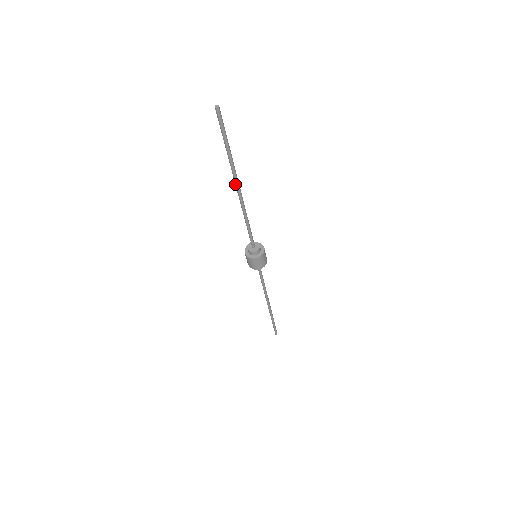
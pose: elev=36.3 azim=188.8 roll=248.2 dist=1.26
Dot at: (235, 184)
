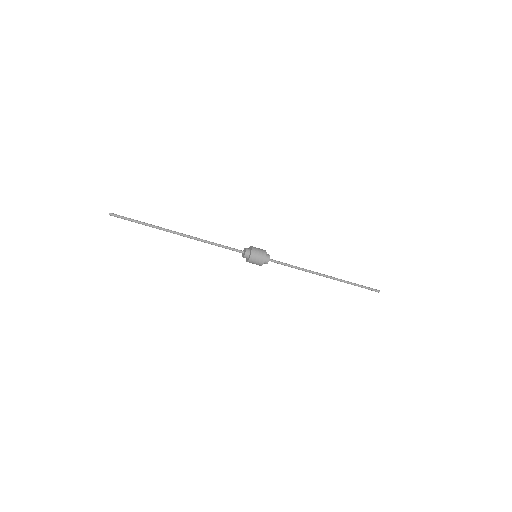
Dot at: occluded
